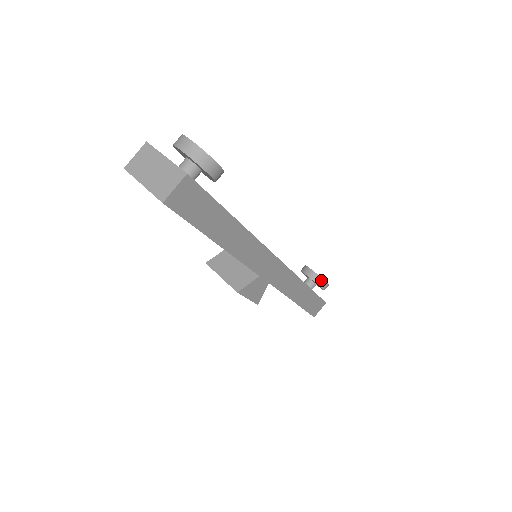
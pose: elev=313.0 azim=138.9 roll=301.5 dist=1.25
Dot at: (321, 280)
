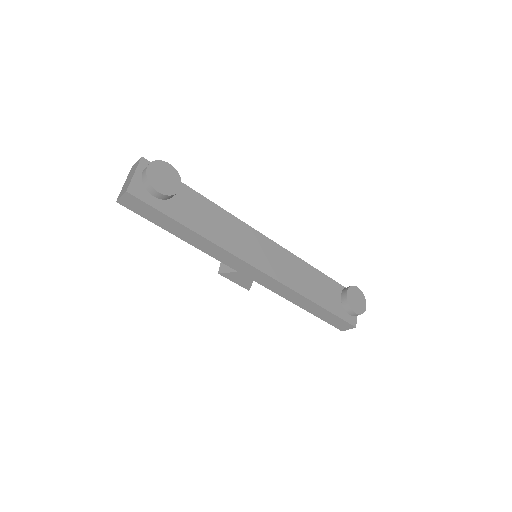
Dot at: (348, 306)
